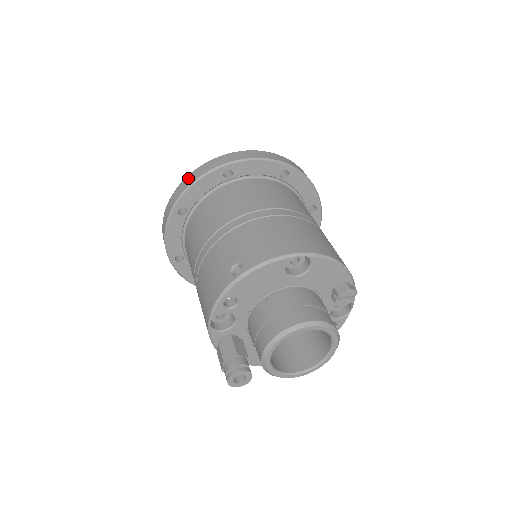
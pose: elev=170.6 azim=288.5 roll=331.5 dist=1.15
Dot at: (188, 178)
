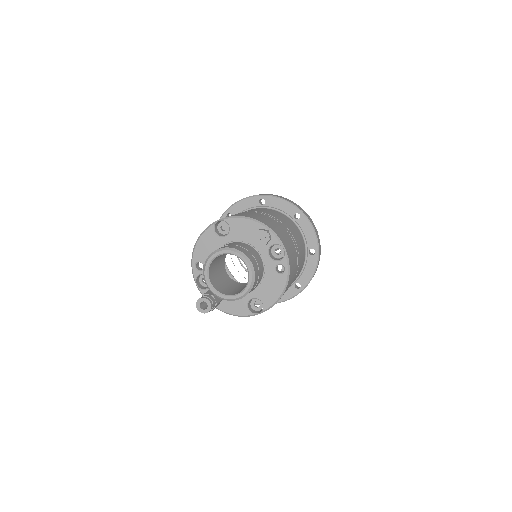
Dot at: occluded
